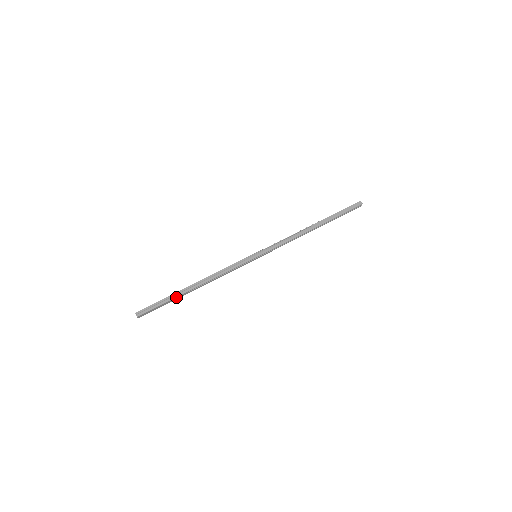
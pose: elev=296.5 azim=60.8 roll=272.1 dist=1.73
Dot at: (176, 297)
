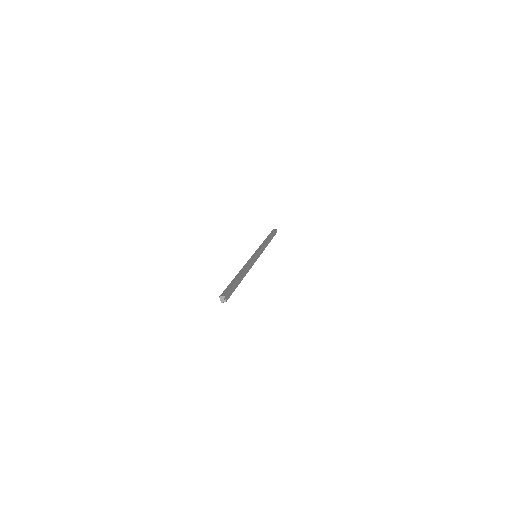
Dot at: (237, 280)
